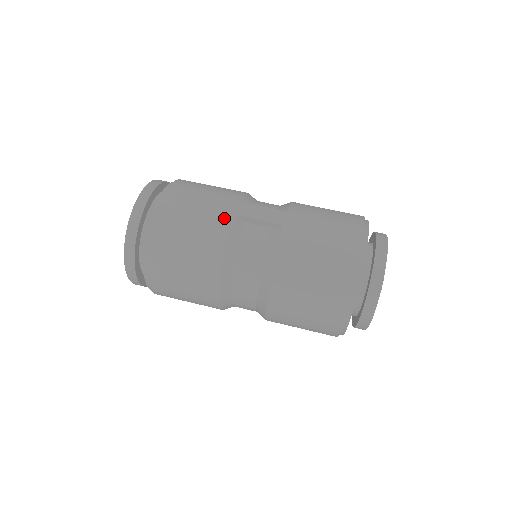
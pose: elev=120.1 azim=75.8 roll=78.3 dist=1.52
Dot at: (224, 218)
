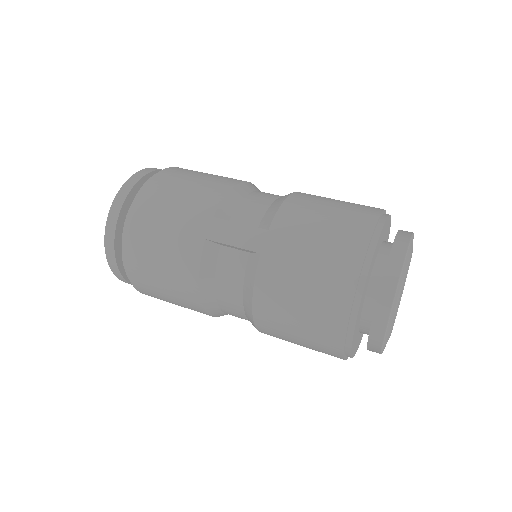
Dot at: (193, 244)
